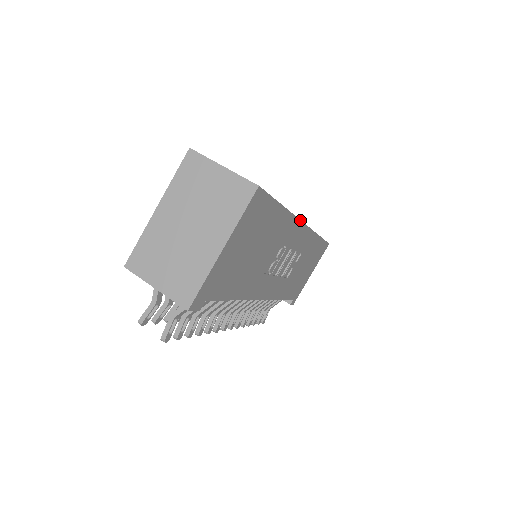
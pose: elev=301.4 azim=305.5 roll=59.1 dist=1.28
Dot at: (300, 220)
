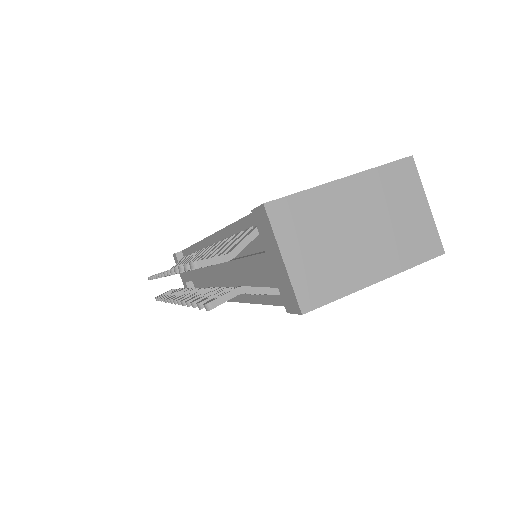
Dot at: occluded
